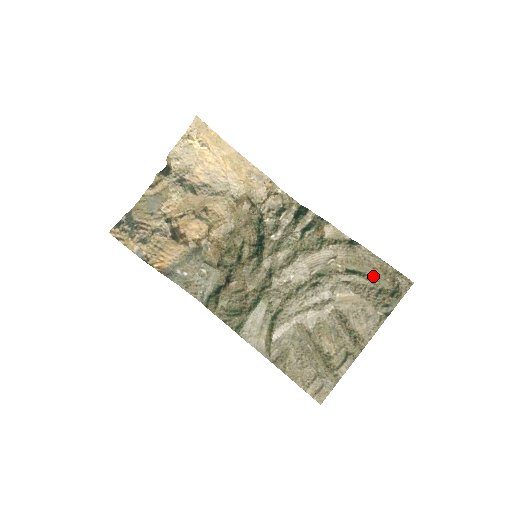
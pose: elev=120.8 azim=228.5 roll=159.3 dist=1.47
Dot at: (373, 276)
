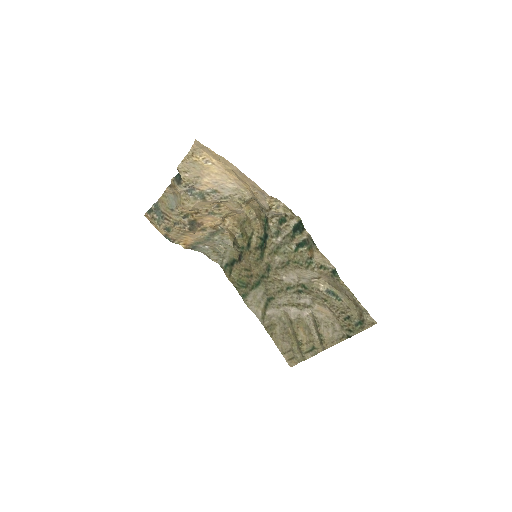
Dot at: (347, 303)
